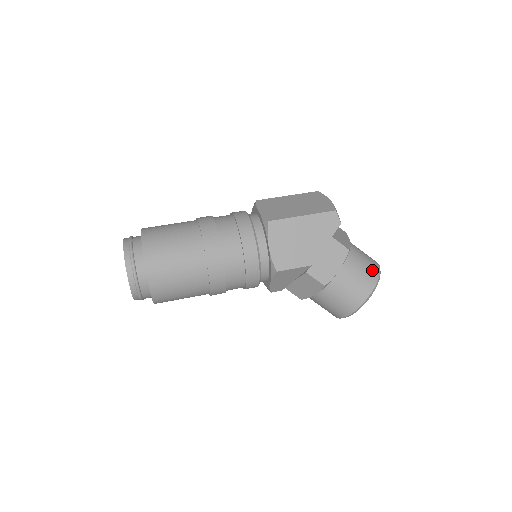
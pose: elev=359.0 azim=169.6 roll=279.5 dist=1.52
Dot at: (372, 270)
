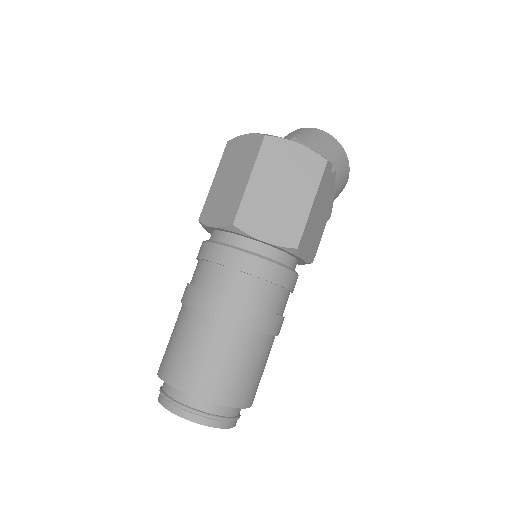
Dot at: (341, 155)
